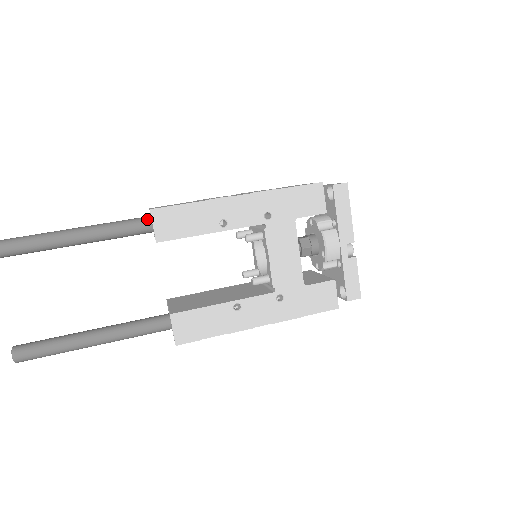
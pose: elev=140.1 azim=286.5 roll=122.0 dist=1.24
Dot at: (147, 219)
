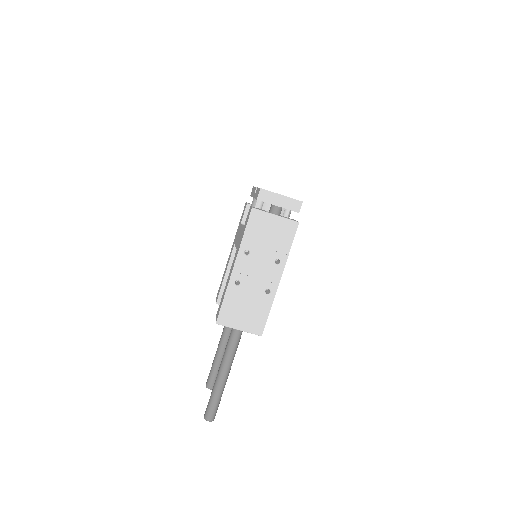
Dot at: occluded
